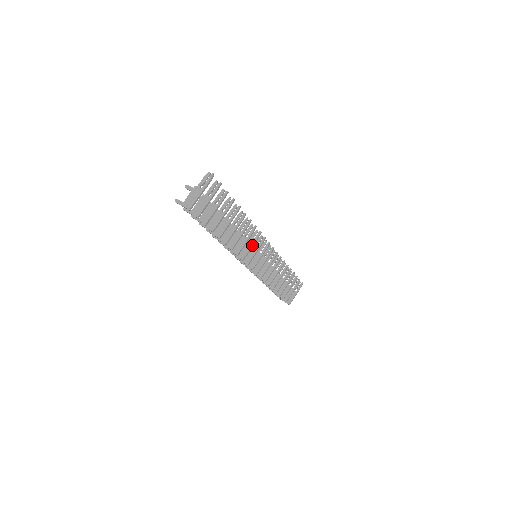
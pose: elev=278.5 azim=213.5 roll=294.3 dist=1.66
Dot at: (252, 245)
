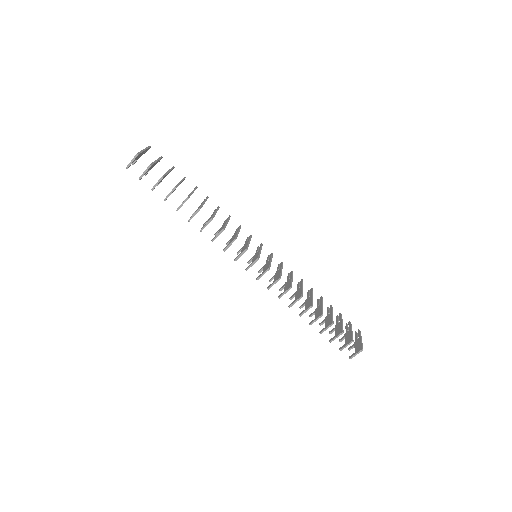
Dot at: (237, 231)
